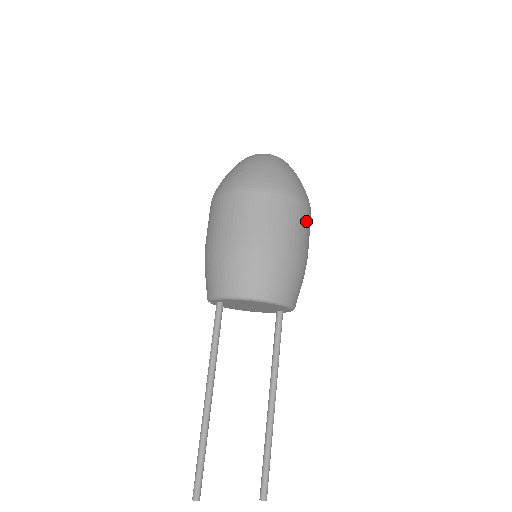
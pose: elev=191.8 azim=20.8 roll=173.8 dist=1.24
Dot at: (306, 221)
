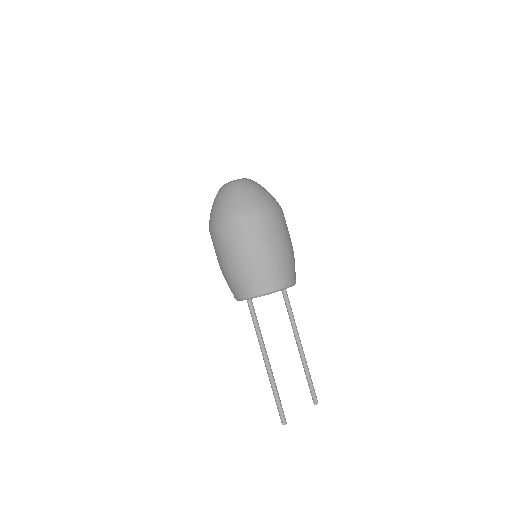
Dot at: (285, 222)
